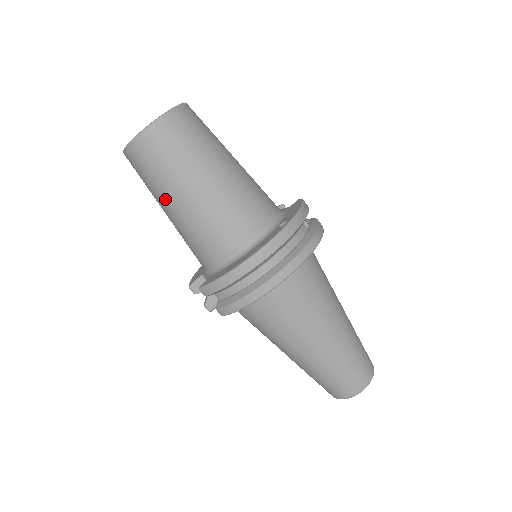
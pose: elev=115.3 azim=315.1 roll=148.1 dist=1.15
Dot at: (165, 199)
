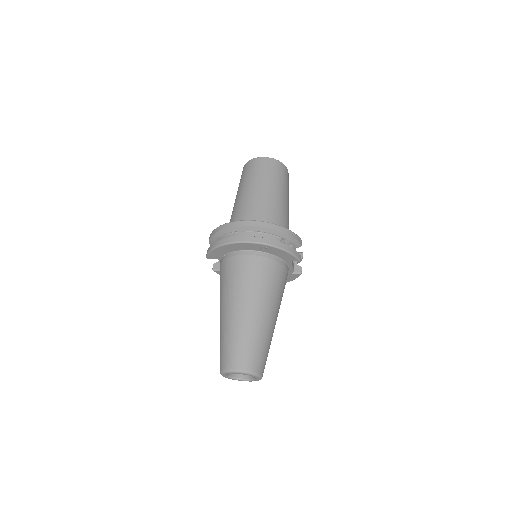
Dot at: occluded
